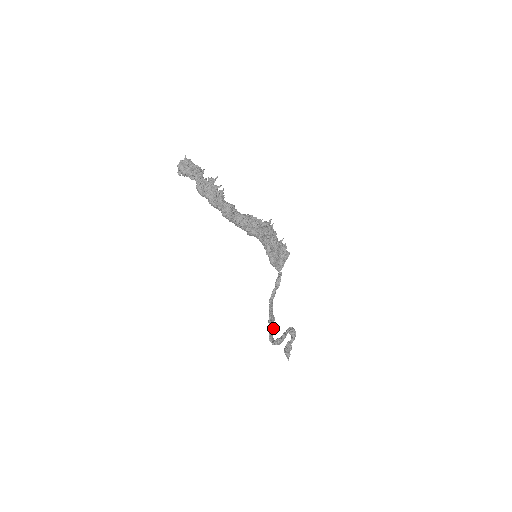
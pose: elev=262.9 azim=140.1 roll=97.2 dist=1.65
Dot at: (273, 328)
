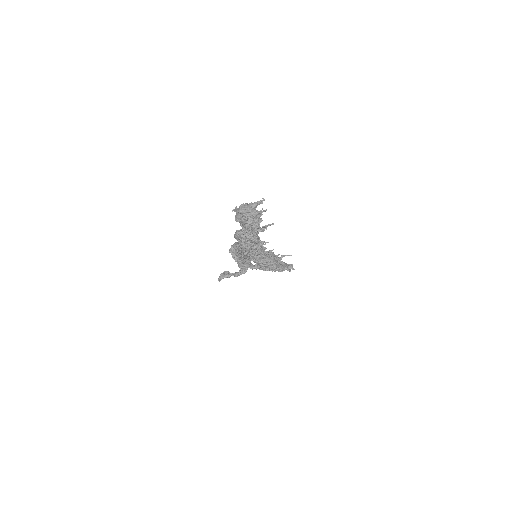
Dot at: occluded
